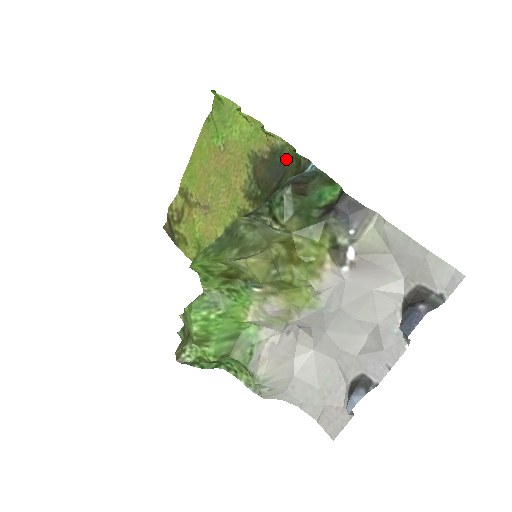
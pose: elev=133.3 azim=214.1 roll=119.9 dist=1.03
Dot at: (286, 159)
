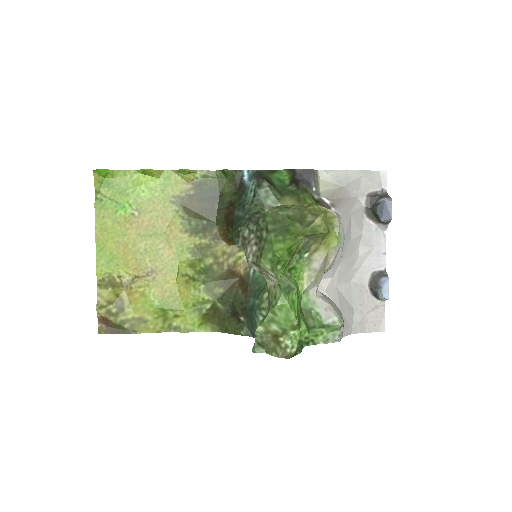
Dot at: (214, 183)
